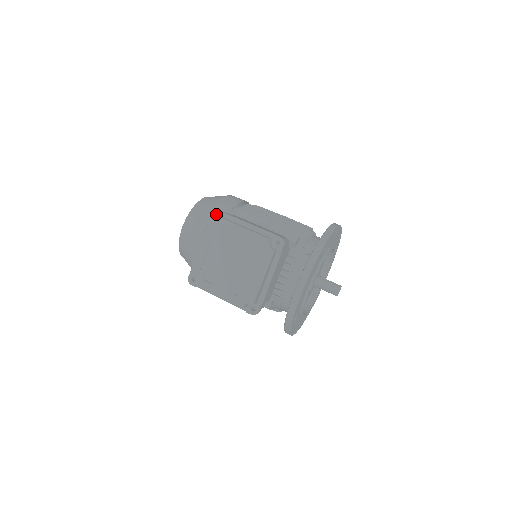
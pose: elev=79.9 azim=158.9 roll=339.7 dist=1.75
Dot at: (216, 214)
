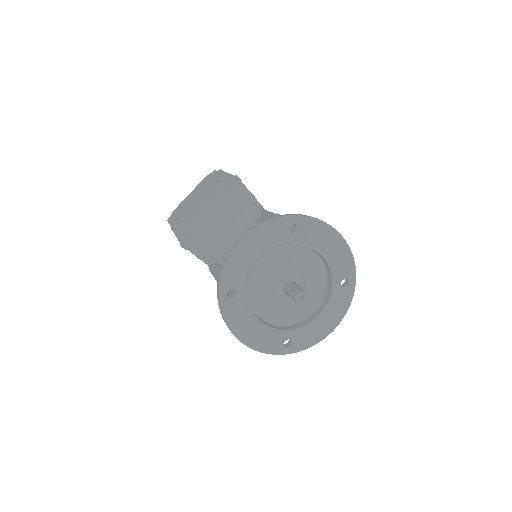
Dot at: occluded
